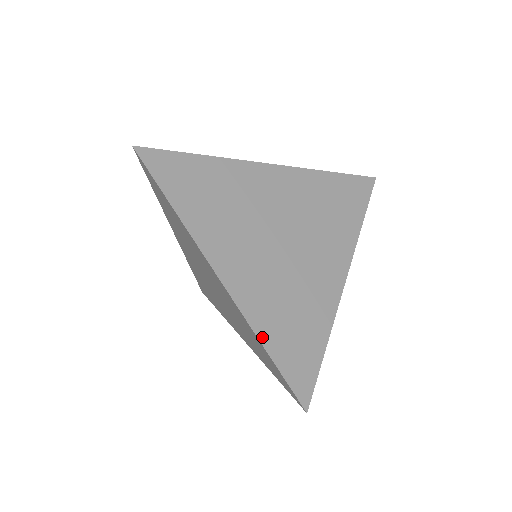
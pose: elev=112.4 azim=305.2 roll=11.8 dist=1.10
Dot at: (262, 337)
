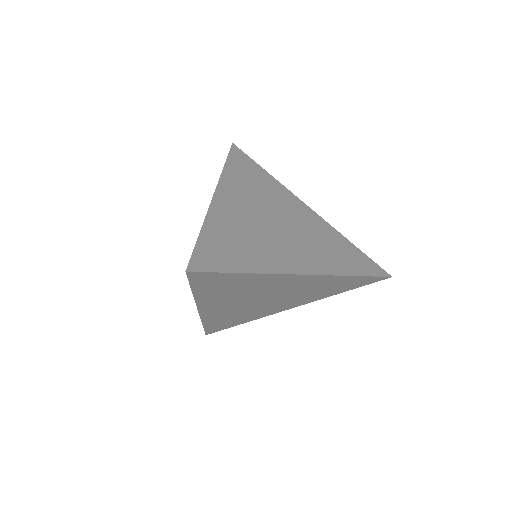
Dot at: (205, 323)
